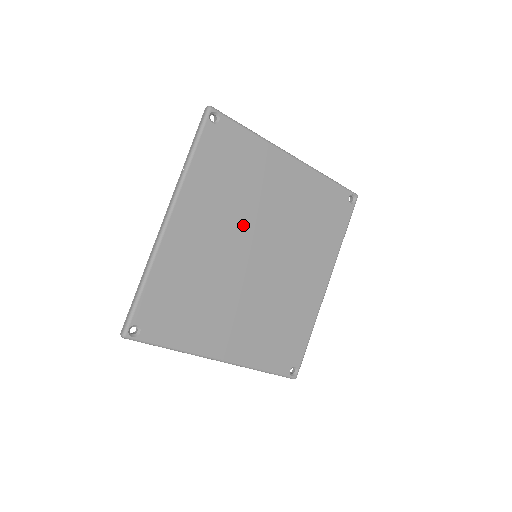
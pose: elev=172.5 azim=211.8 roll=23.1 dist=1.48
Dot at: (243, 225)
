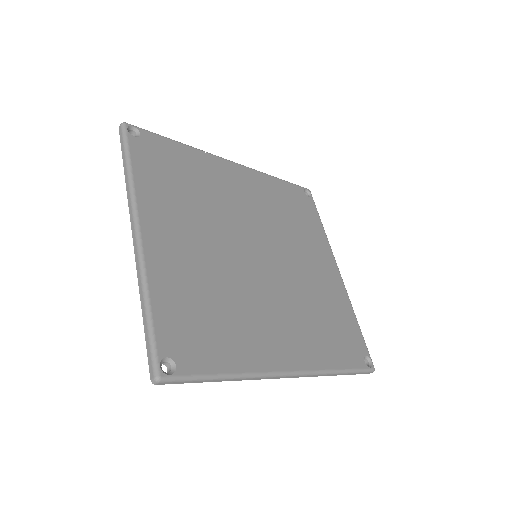
Dot at: (270, 231)
